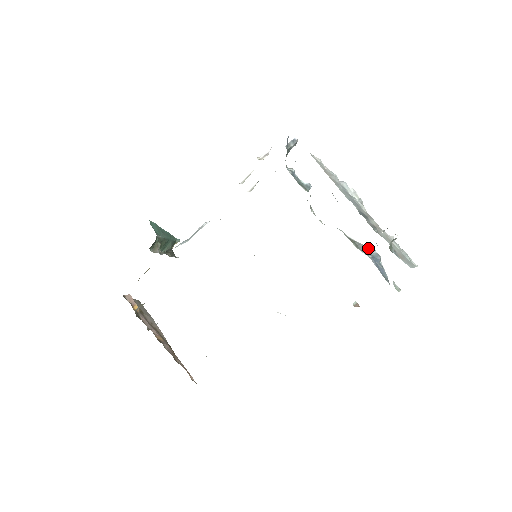
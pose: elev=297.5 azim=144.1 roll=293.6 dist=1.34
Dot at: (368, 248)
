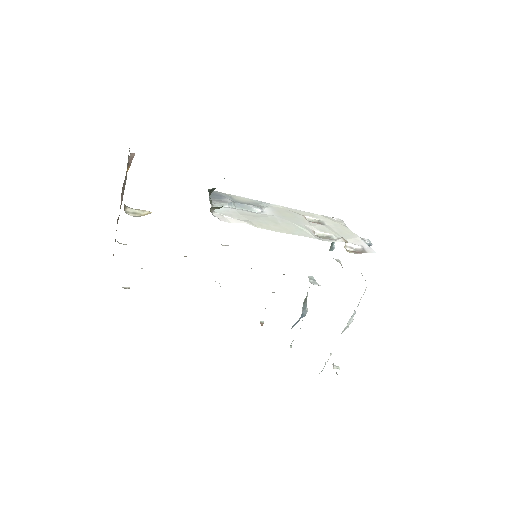
Dot at: (307, 308)
